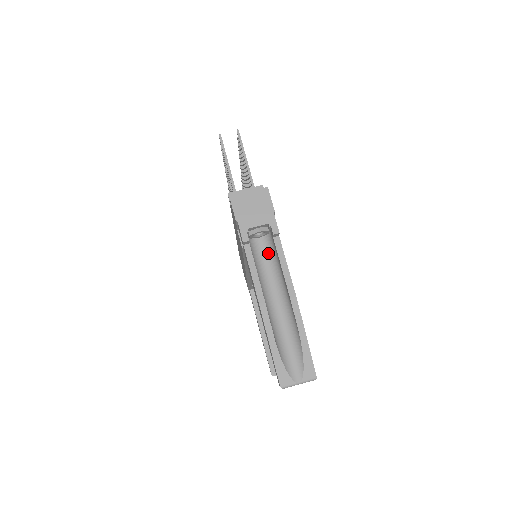
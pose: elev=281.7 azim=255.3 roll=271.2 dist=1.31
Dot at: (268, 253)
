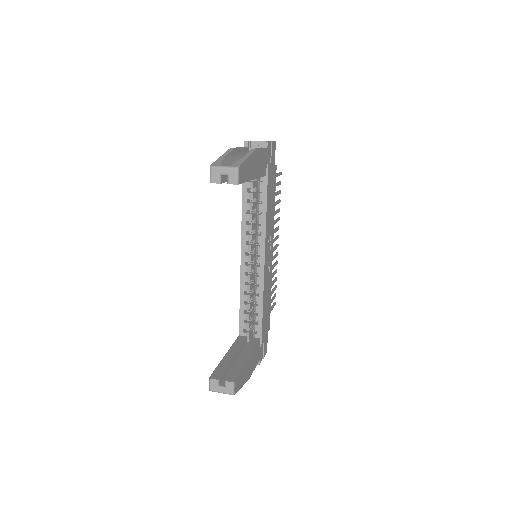
Dot at: occluded
